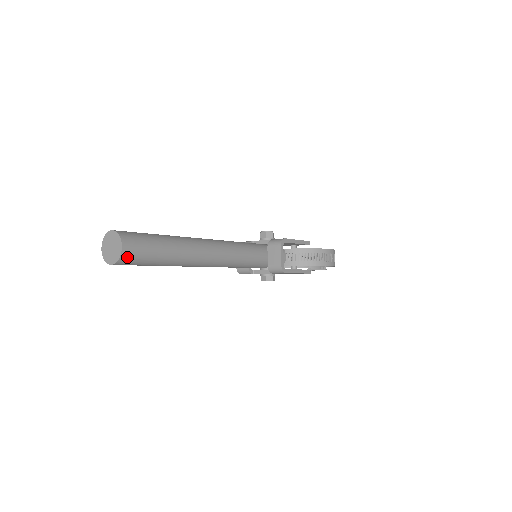
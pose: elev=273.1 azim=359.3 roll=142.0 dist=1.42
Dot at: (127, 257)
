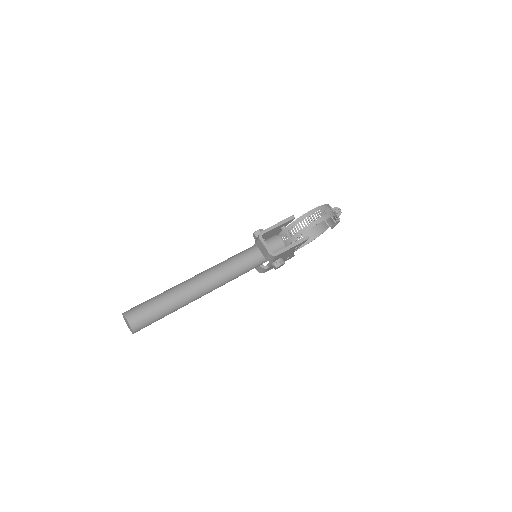
Dot at: (136, 324)
